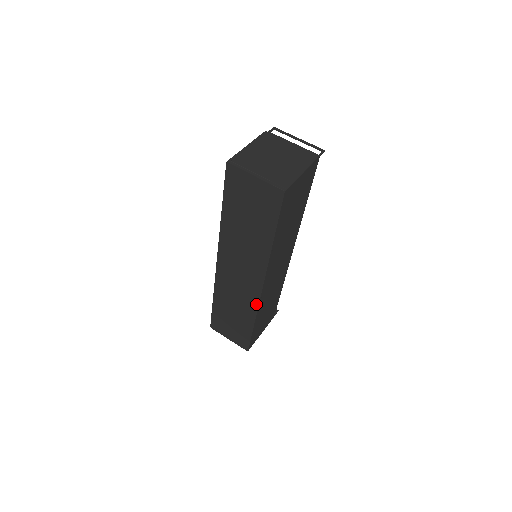
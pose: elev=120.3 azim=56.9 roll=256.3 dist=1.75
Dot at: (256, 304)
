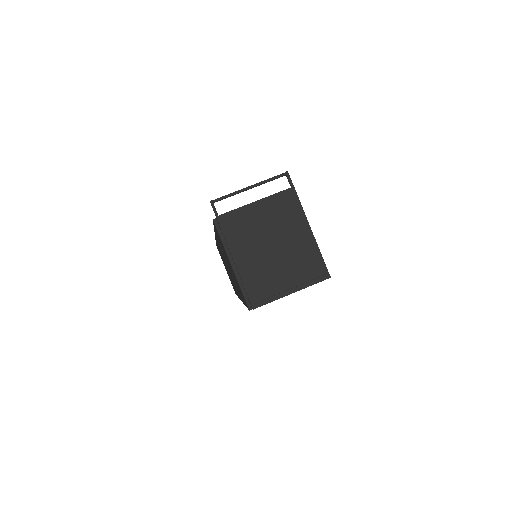
Dot at: occluded
